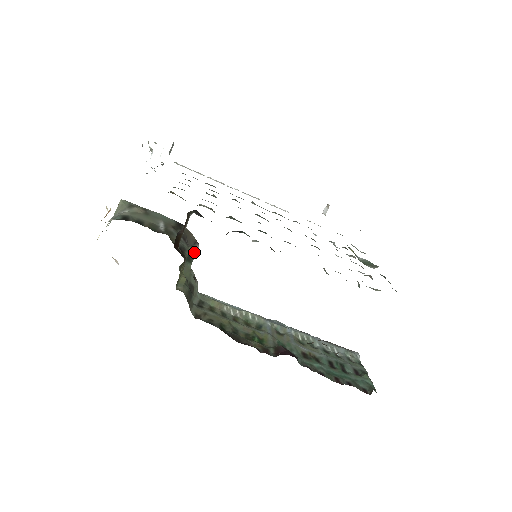
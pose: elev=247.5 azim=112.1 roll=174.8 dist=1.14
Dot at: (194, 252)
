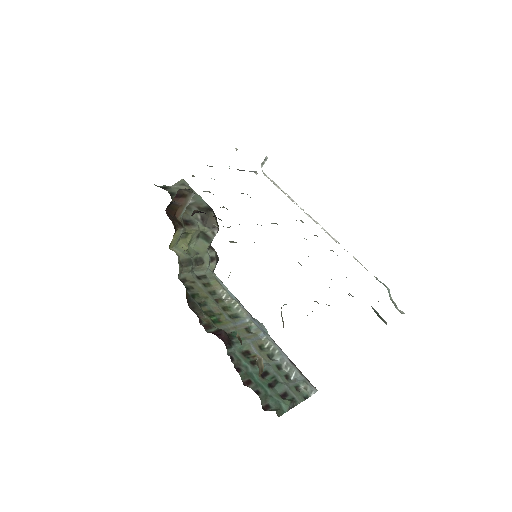
Dot at: (213, 235)
